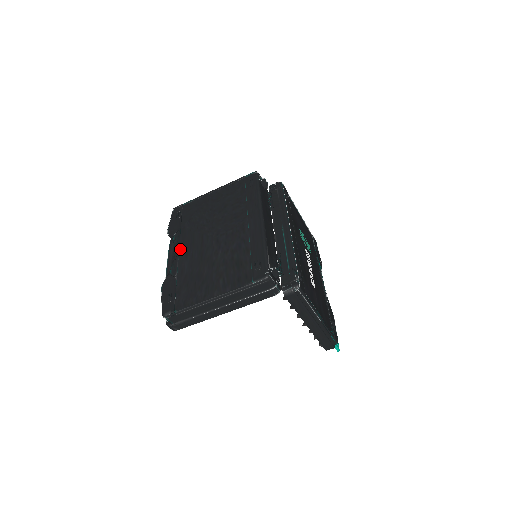
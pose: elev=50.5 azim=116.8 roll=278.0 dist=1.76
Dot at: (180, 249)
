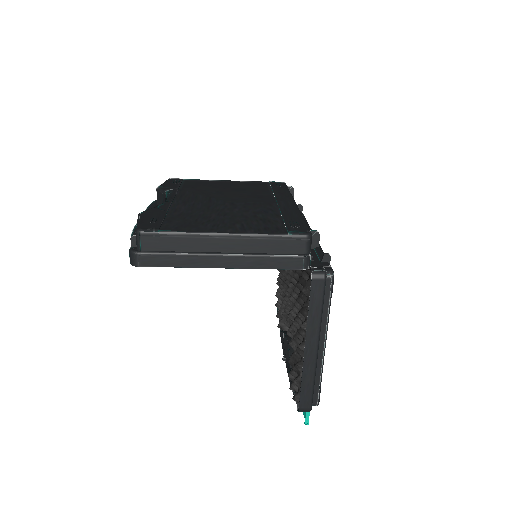
Dot at: (176, 198)
